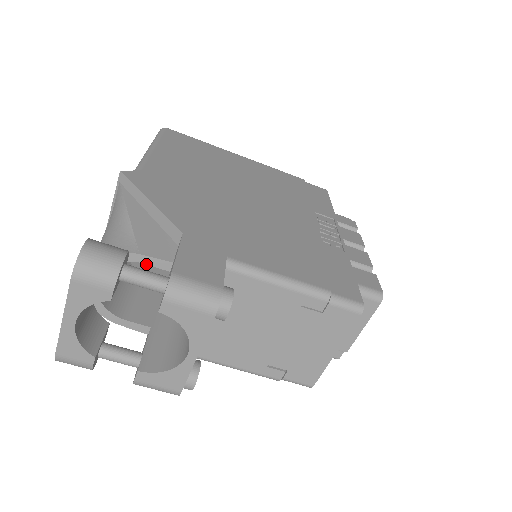
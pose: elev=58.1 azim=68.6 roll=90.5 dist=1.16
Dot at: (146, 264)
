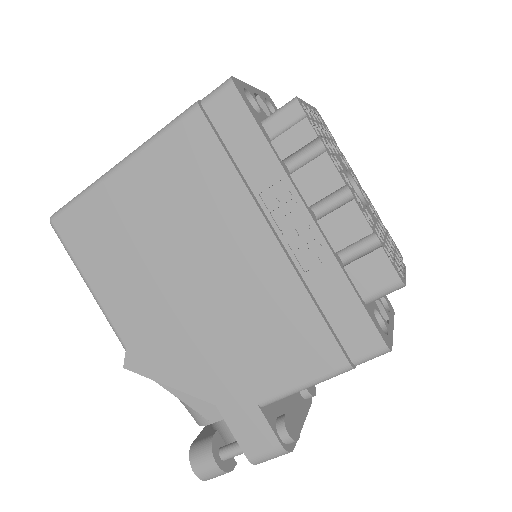
Dot at: occluded
